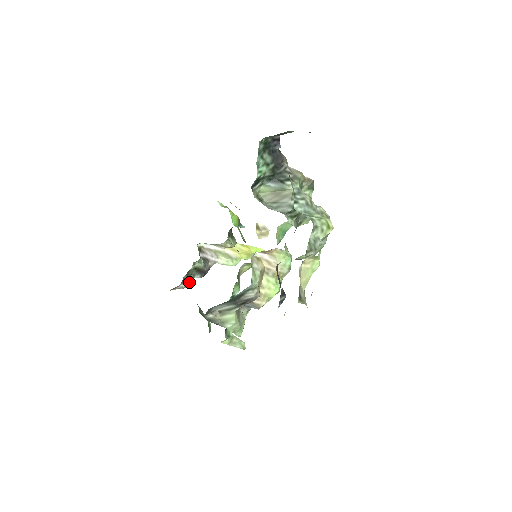
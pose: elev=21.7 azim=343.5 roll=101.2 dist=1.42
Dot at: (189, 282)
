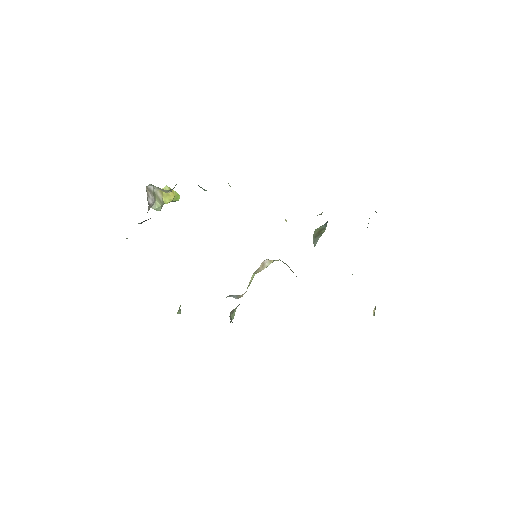
Dot at: occluded
